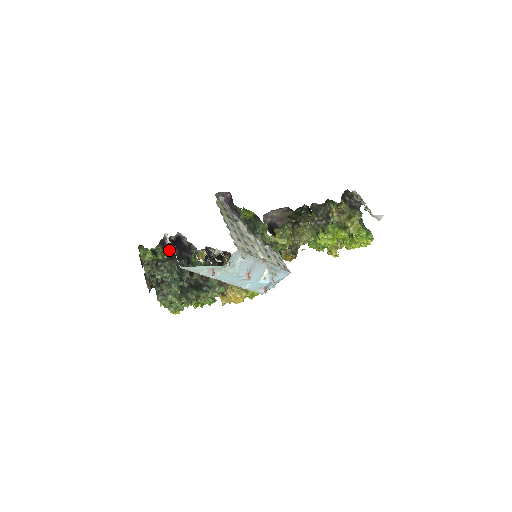
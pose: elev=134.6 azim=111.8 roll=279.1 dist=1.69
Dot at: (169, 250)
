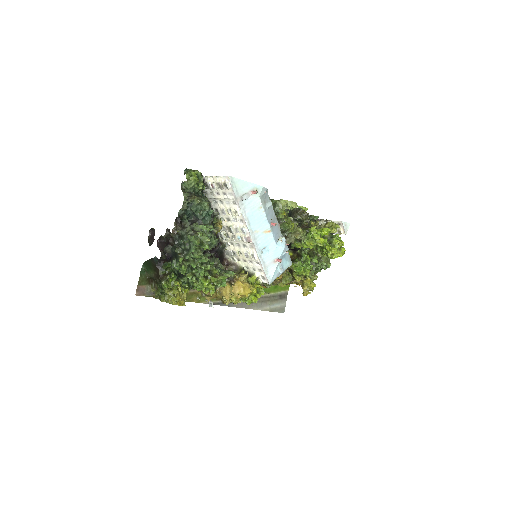
Dot at: occluded
